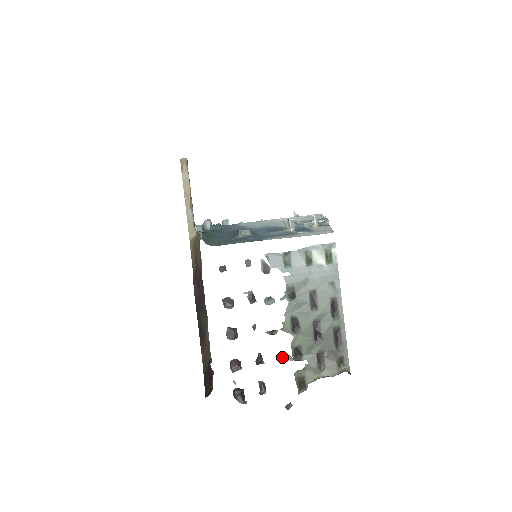
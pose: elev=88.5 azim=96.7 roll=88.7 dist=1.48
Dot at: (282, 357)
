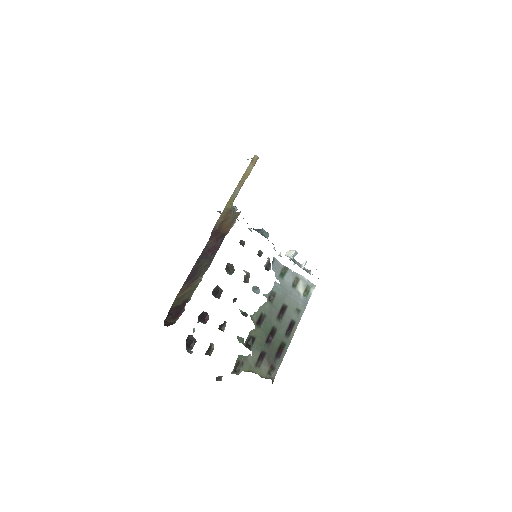
Dot at: (238, 337)
